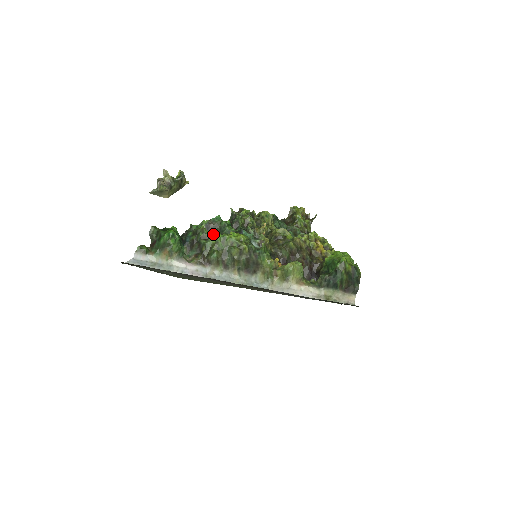
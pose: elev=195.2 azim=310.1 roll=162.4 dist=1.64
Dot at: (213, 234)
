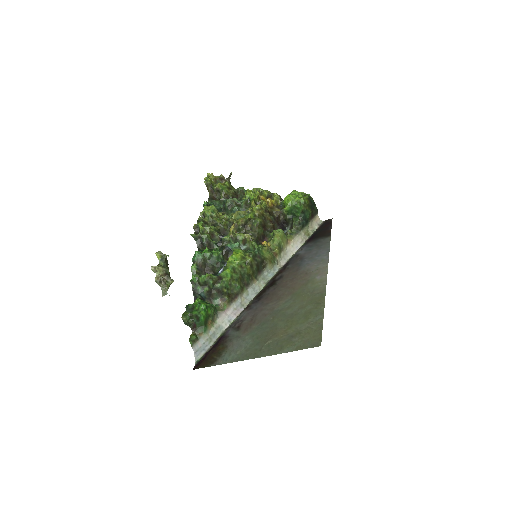
Dot at: (223, 274)
